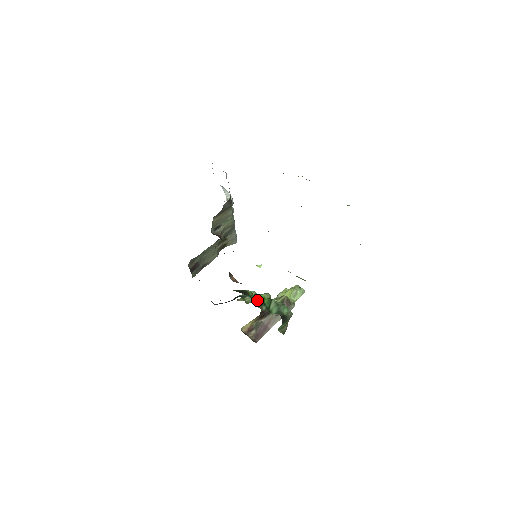
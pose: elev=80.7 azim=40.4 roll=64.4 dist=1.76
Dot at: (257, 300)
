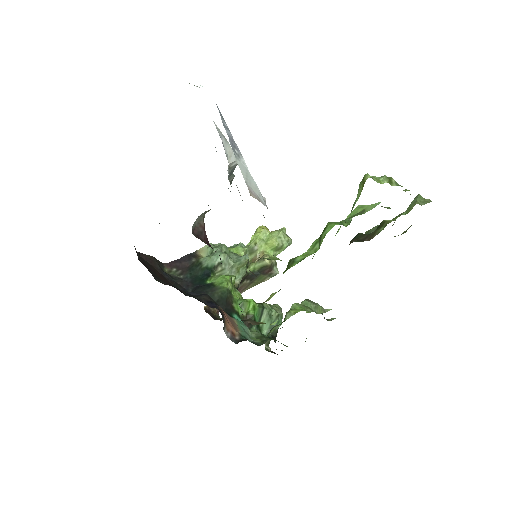
Dot at: (246, 318)
